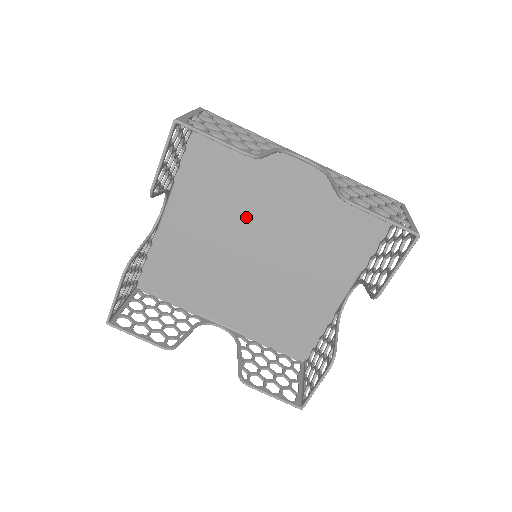
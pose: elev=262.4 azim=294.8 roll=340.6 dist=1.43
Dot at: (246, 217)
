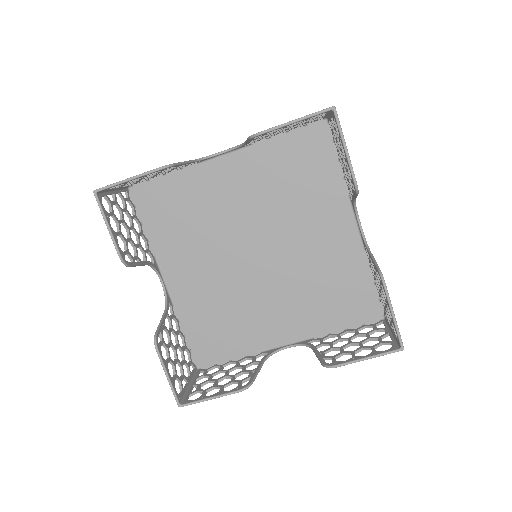
Dot at: (225, 234)
